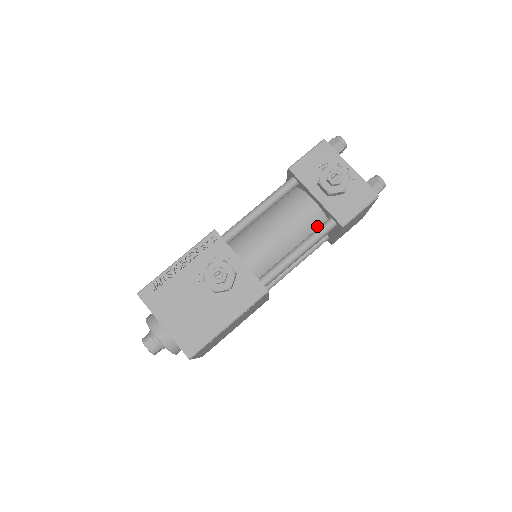
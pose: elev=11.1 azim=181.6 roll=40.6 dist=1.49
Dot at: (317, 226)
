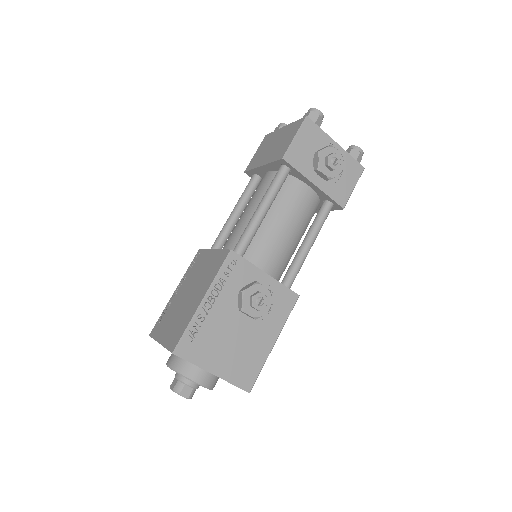
Dot at: (313, 211)
